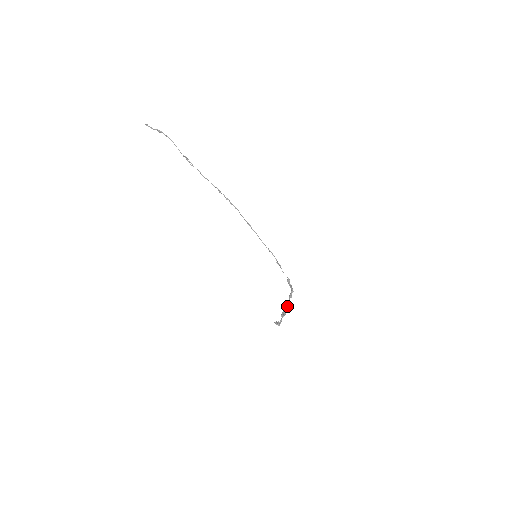
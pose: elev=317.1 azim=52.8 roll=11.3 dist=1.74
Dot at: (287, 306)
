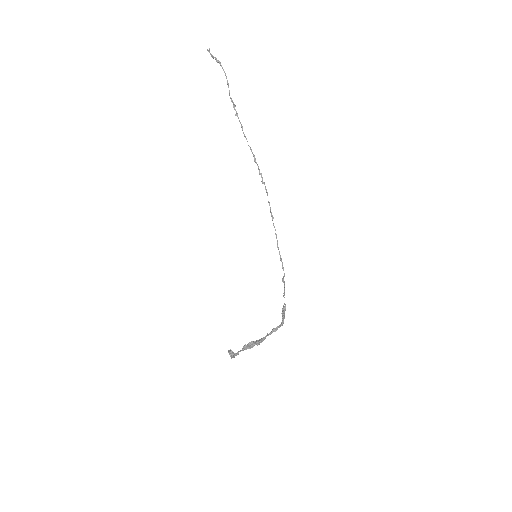
Dot at: (261, 339)
